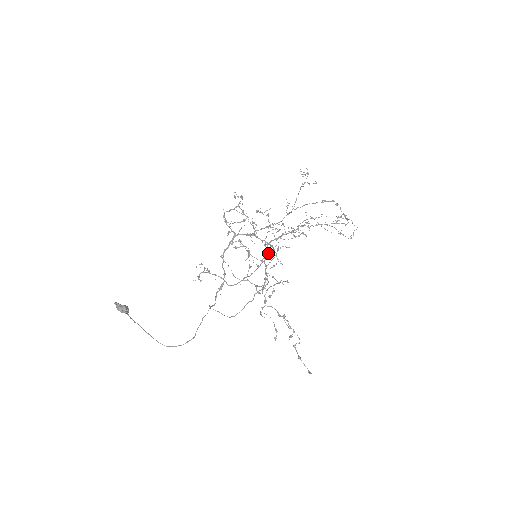
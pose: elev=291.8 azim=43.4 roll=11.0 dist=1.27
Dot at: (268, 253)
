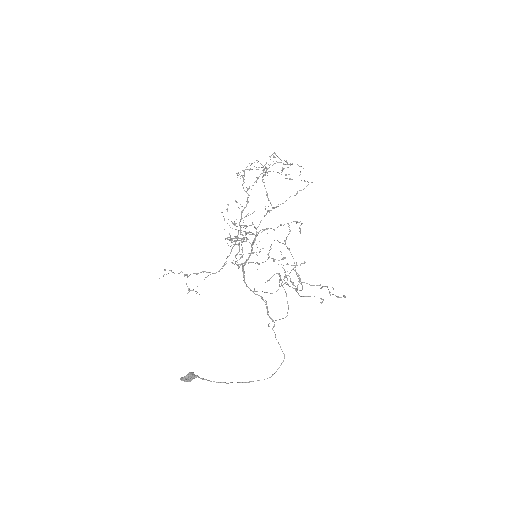
Dot at: occluded
